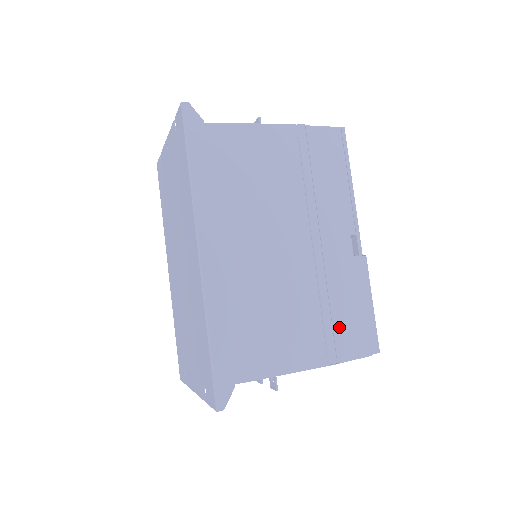
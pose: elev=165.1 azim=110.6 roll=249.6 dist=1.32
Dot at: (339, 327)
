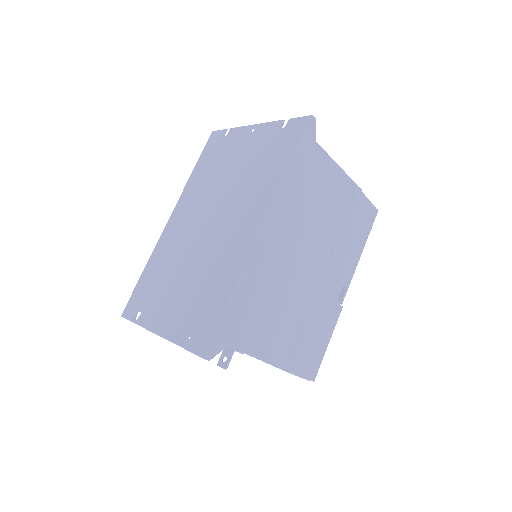
Dot at: (305, 346)
